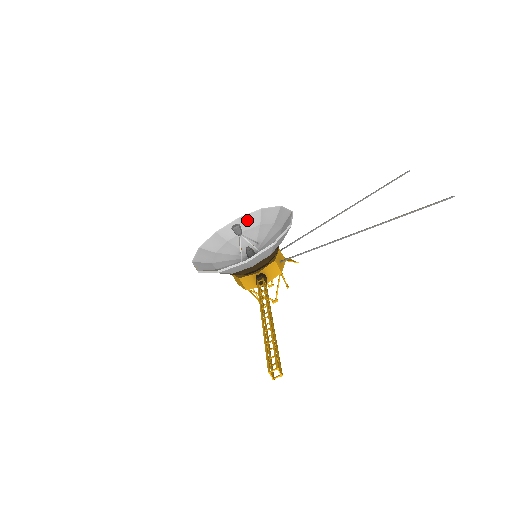
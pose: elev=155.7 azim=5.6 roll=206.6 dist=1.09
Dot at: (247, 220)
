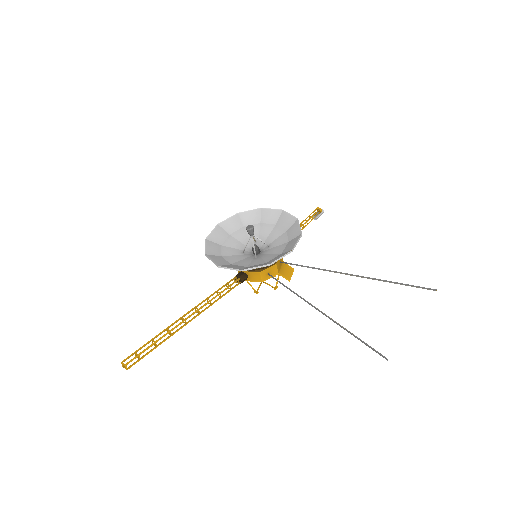
Dot at: (284, 218)
